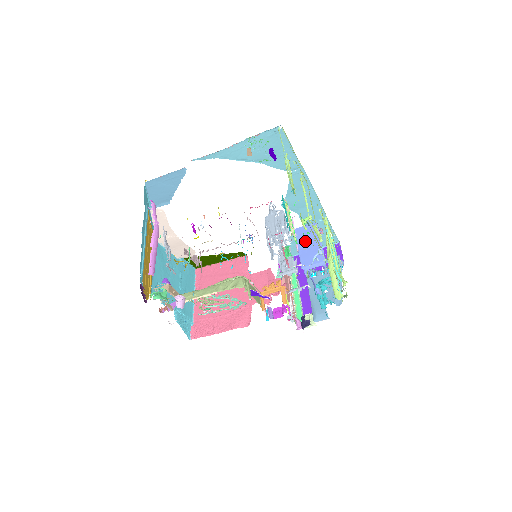
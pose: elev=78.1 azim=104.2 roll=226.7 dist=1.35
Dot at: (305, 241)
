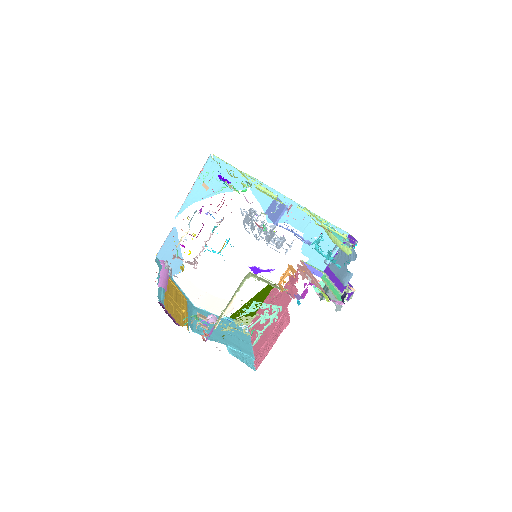
Dot at: (272, 211)
